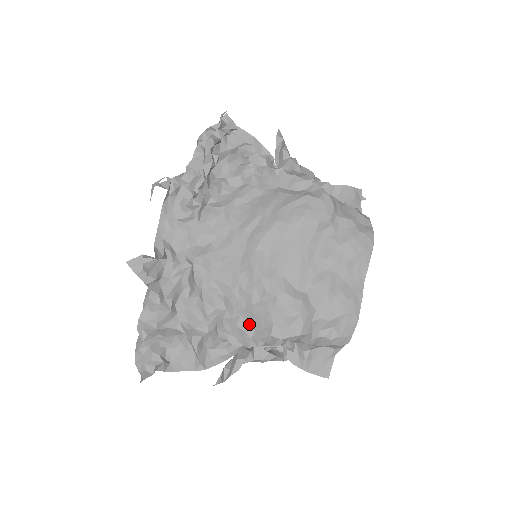
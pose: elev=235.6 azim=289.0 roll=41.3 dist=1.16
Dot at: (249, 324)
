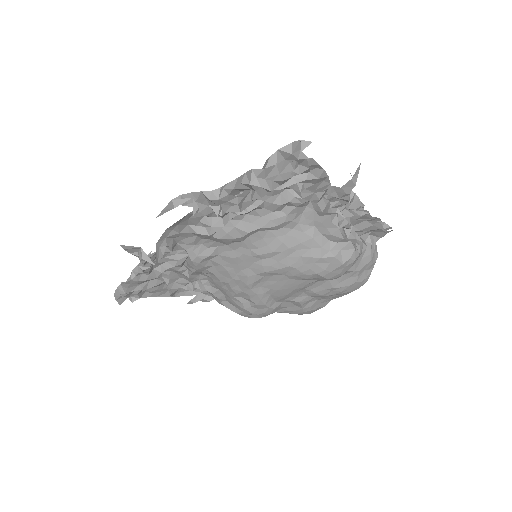
Dot at: (224, 296)
